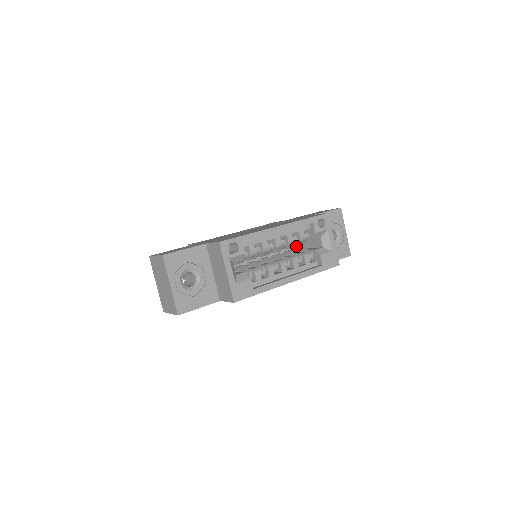
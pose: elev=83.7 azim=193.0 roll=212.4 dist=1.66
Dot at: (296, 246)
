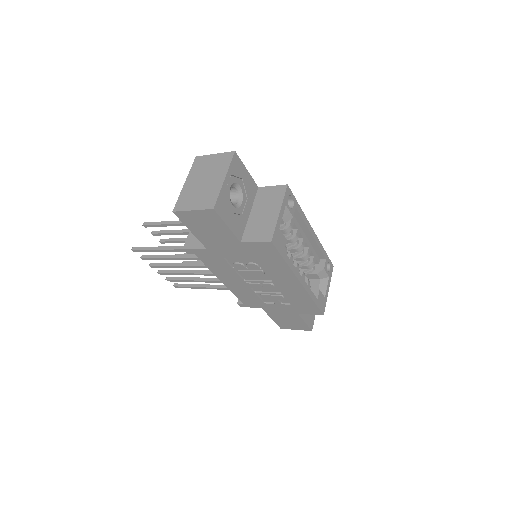
Dot at: occluded
